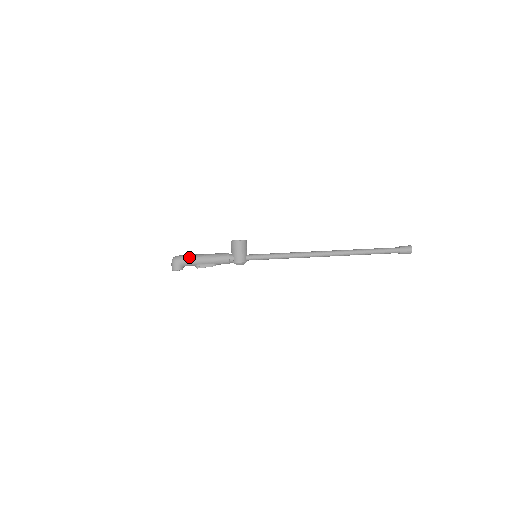
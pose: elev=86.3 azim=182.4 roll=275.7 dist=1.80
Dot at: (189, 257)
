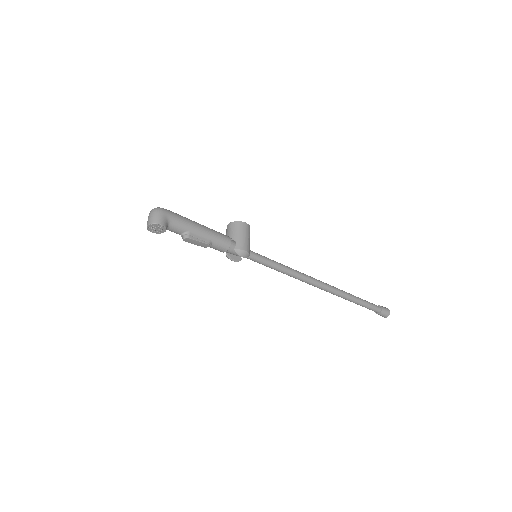
Dot at: (180, 215)
